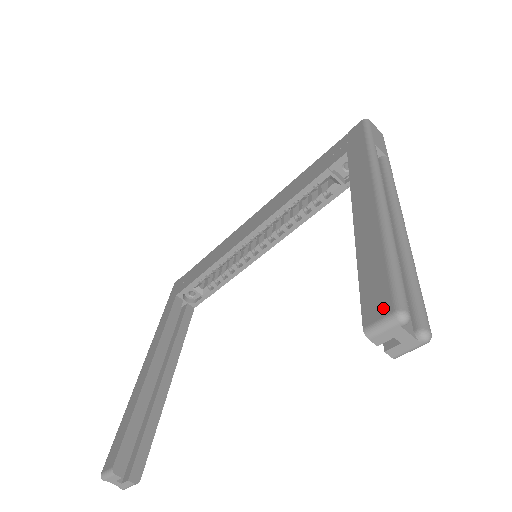
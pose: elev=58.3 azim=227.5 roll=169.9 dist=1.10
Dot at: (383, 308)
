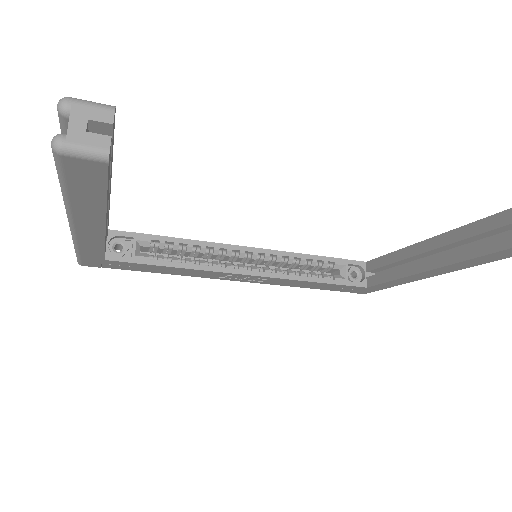
Dot at: out of frame
